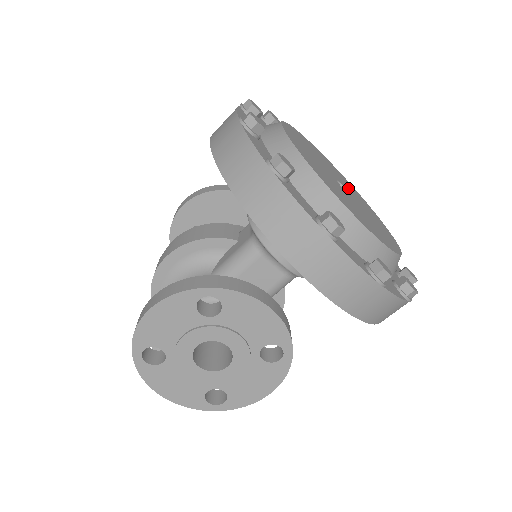
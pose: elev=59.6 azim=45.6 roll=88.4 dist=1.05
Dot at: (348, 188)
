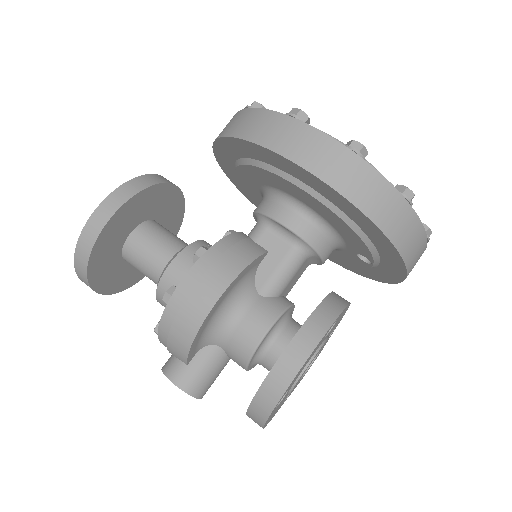
Dot at: occluded
